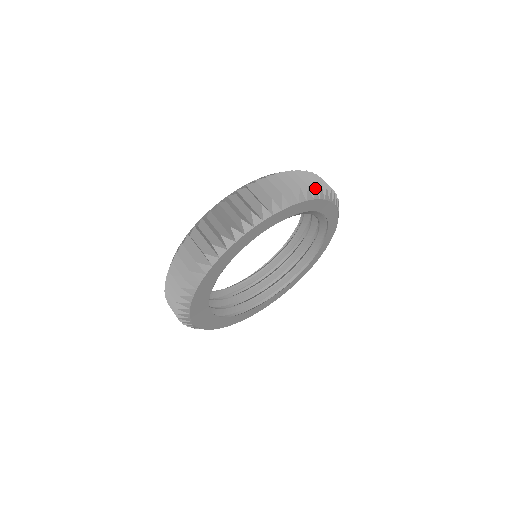
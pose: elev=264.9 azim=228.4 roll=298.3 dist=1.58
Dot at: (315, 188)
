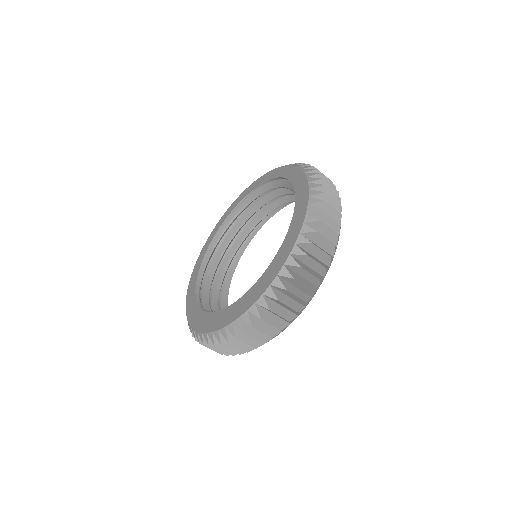
Dot at: (331, 258)
